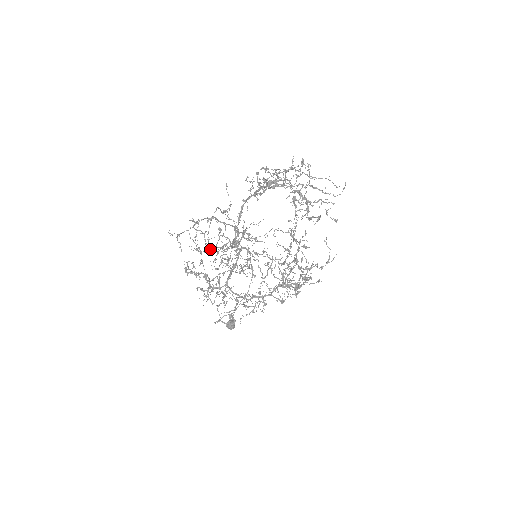
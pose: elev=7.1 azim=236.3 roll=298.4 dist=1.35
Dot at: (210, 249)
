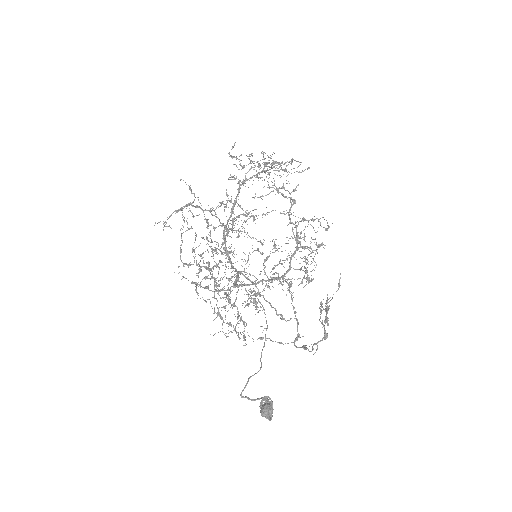
Dot at: (203, 261)
